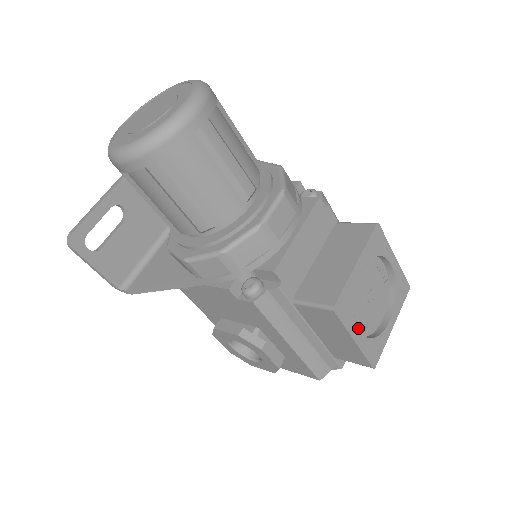
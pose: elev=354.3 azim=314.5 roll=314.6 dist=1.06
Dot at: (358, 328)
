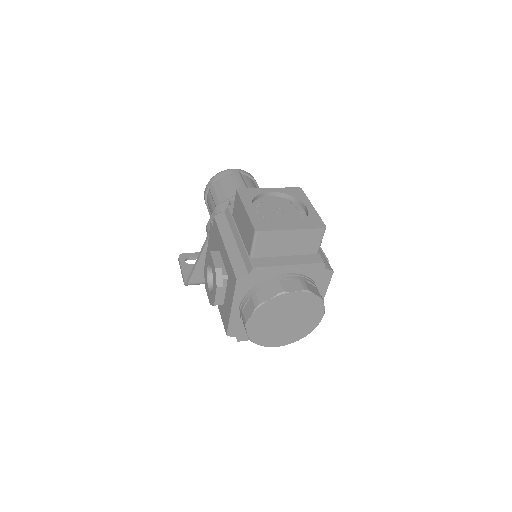
Dot at: occluded
